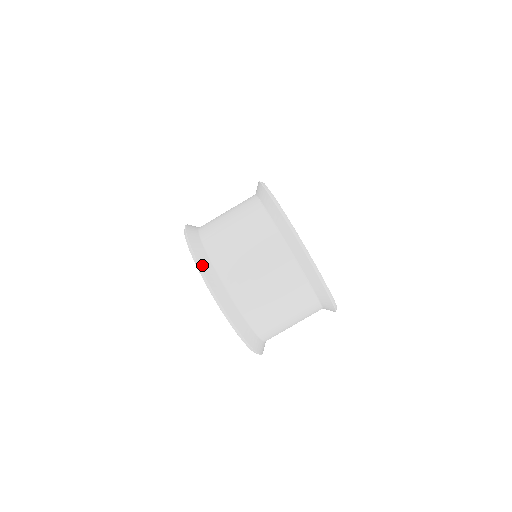
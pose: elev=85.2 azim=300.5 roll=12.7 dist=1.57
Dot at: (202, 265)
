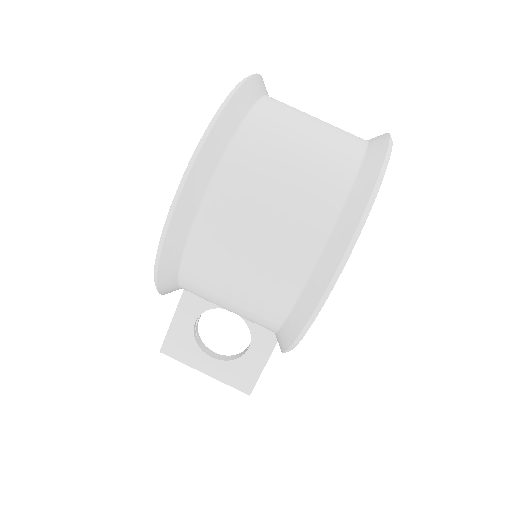
Dot at: occluded
